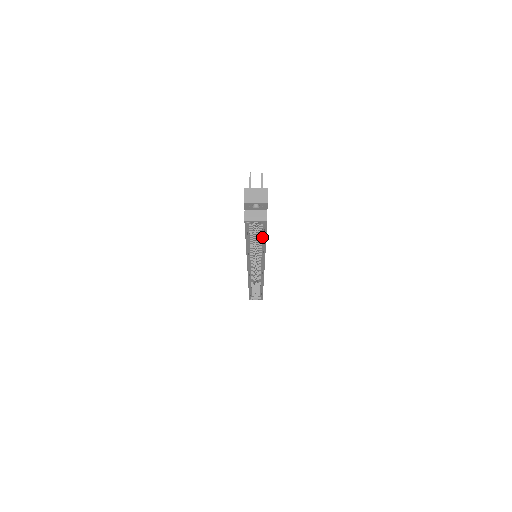
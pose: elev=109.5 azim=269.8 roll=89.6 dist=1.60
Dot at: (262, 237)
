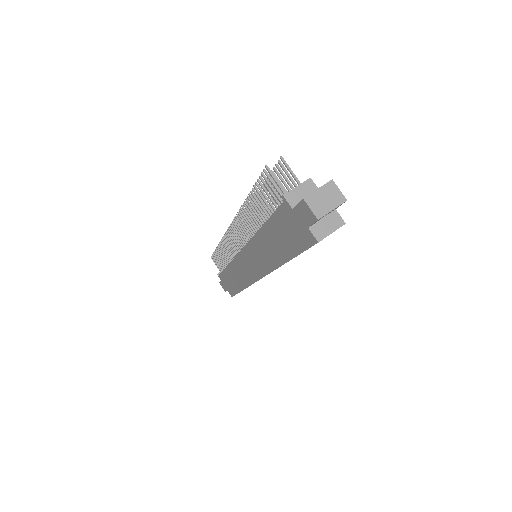
Dot at: occluded
